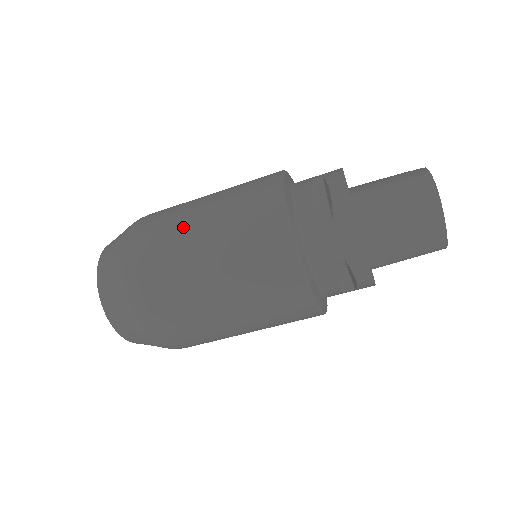
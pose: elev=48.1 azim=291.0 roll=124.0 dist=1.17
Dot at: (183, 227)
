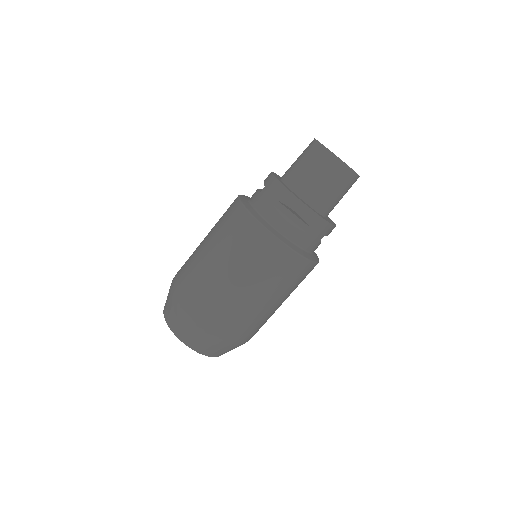
Dot at: occluded
